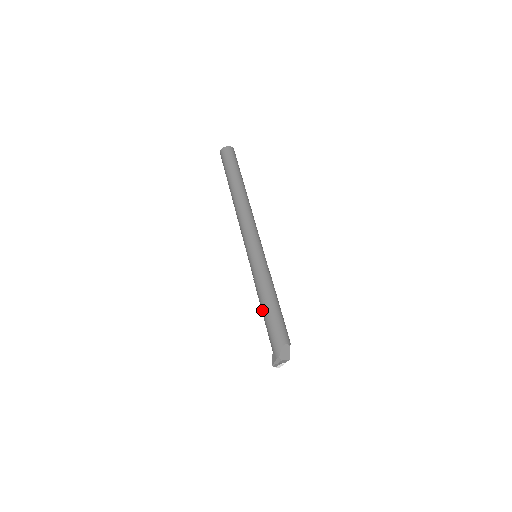
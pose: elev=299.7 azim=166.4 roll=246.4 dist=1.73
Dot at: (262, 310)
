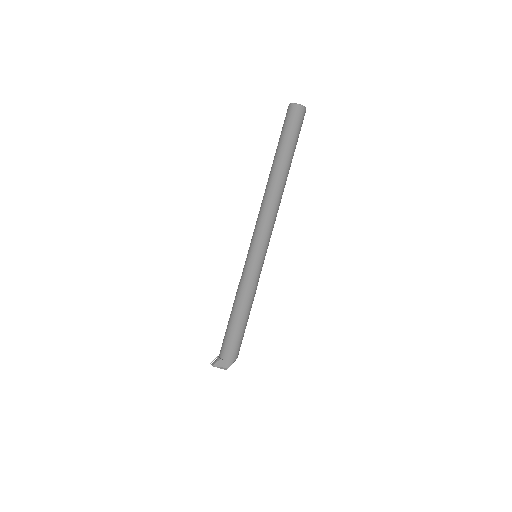
Dot at: (236, 317)
